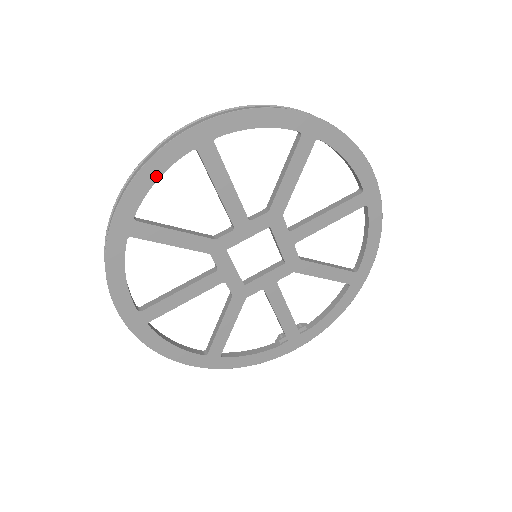
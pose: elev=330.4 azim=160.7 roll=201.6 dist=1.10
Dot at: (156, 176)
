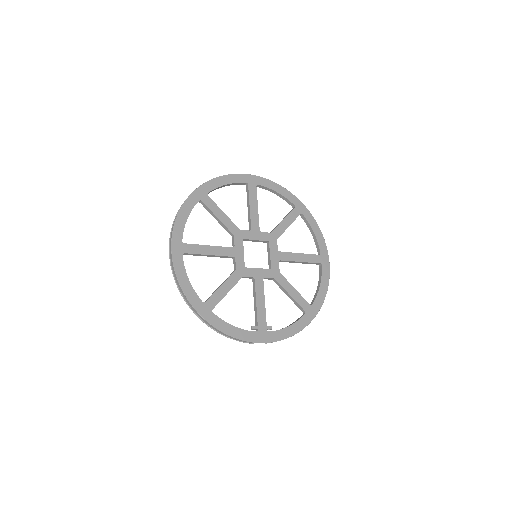
Dot at: (226, 183)
